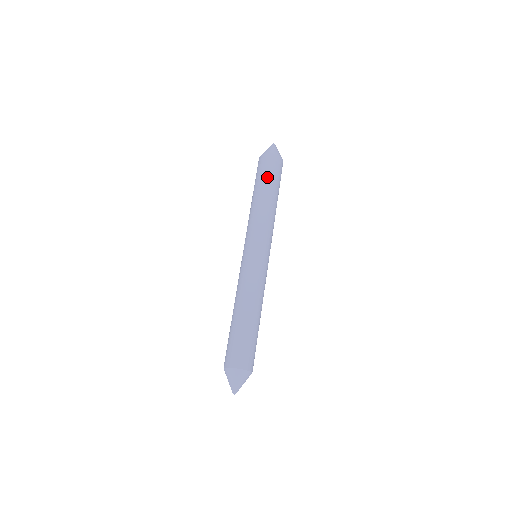
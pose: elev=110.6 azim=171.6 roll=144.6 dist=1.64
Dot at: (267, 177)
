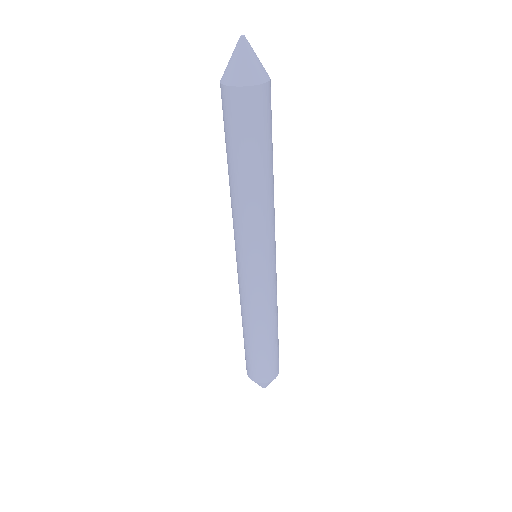
Dot at: (252, 143)
